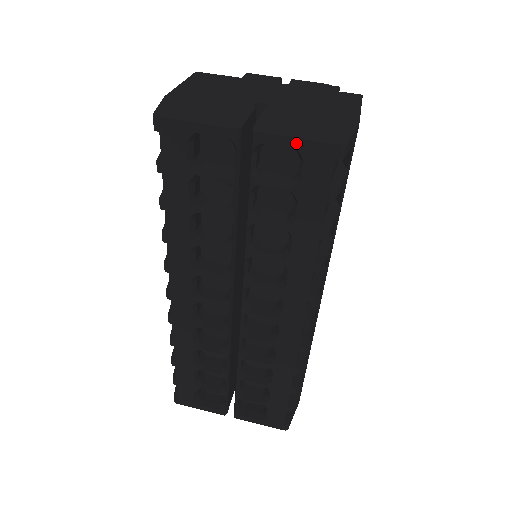
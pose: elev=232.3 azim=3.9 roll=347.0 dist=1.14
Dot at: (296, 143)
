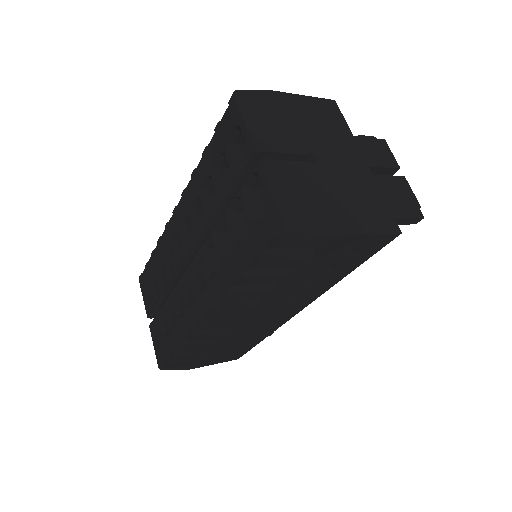
Dot at: (270, 196)
